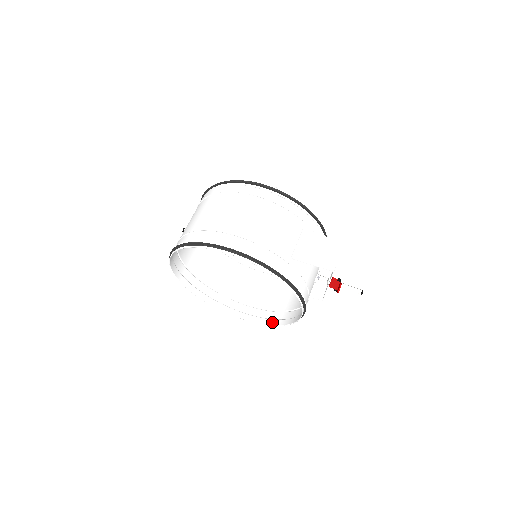
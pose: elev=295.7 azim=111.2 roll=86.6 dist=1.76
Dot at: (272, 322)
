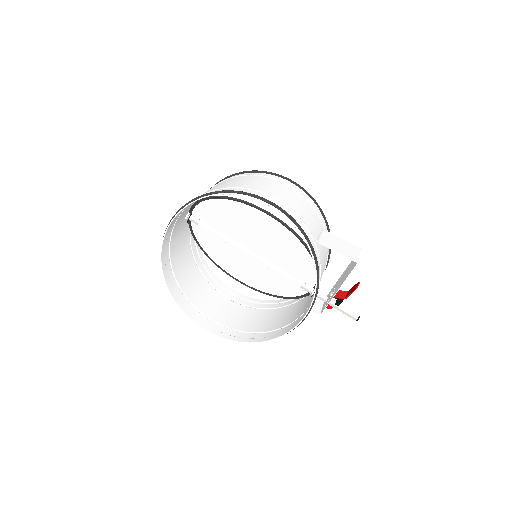
Dot at: (250, 340)
